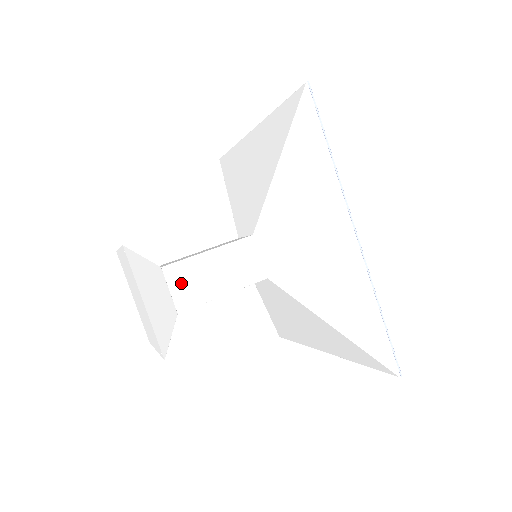
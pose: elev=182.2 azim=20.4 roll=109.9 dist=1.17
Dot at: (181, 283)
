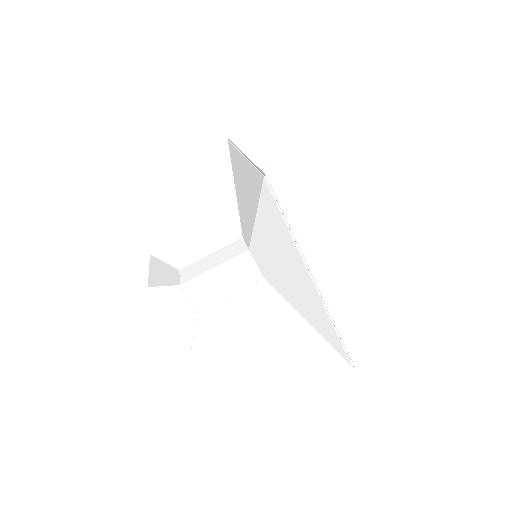
Dot at: (197, 293)
